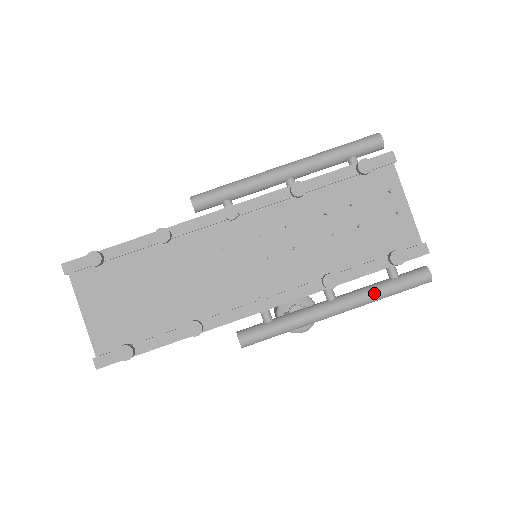
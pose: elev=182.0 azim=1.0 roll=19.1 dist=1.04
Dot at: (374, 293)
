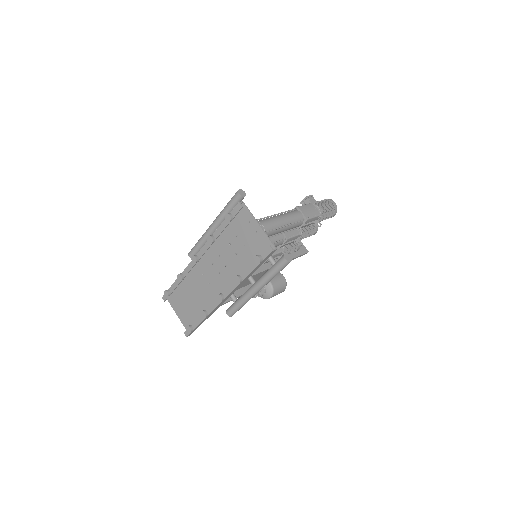
Dot at: (265, 277)
